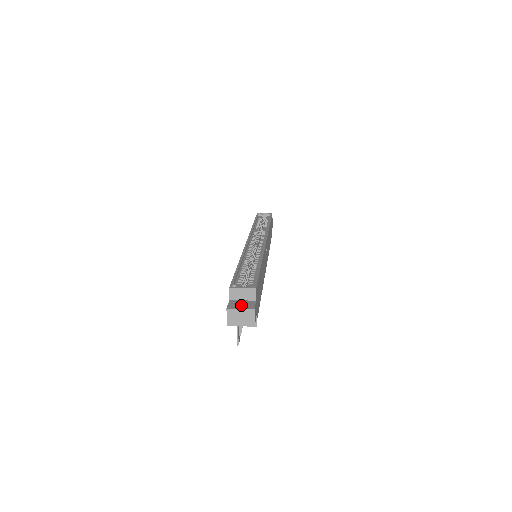
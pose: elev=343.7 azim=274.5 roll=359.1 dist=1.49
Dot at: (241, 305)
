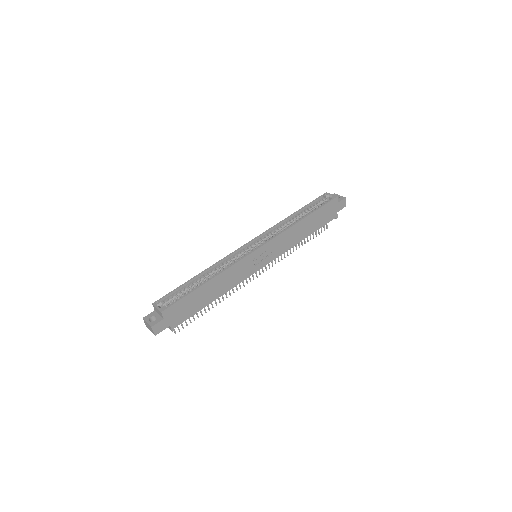
Dot at: (156, 318)
